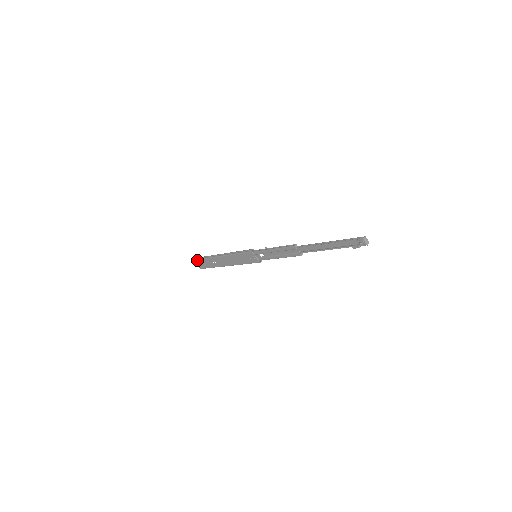
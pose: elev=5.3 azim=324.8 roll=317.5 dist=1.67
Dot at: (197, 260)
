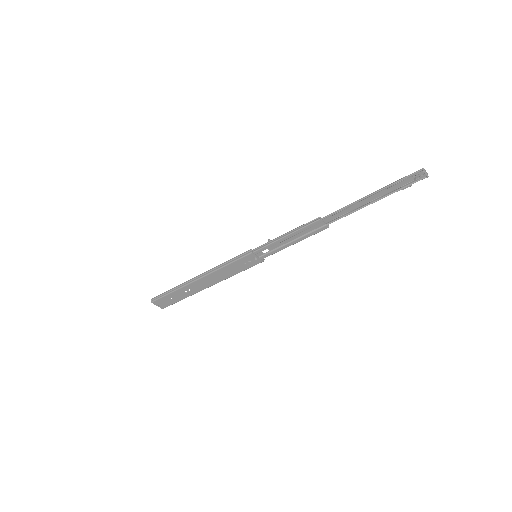
Dot at: (158, 300)
